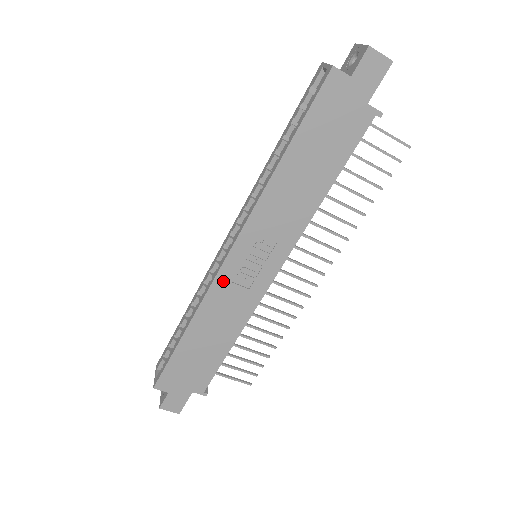
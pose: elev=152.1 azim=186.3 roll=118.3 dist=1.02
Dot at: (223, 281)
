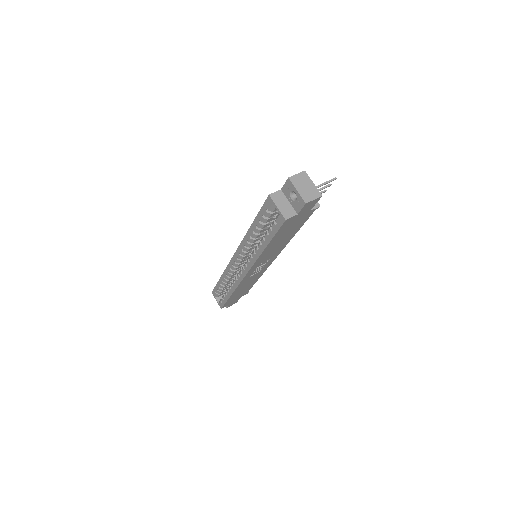
Dot at: (245, 279)
